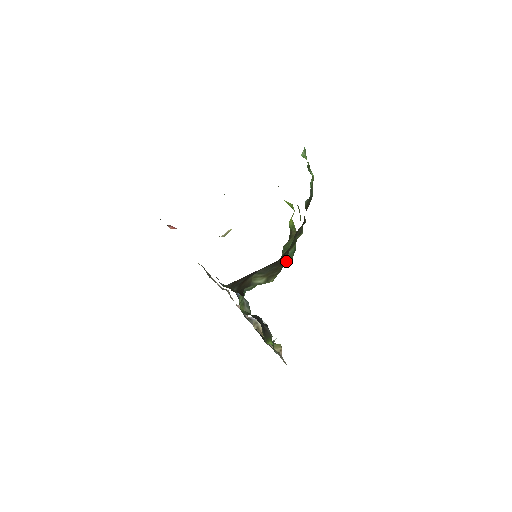
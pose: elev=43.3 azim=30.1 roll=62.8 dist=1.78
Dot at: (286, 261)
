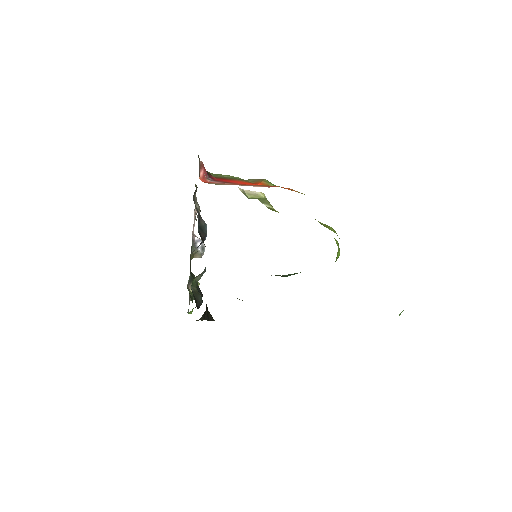
Dot at: (276, 275)
